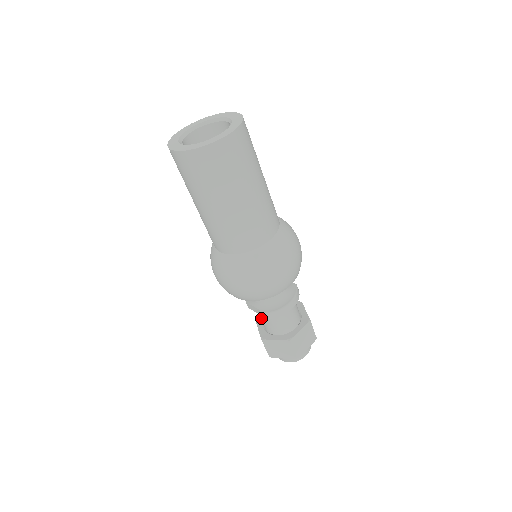
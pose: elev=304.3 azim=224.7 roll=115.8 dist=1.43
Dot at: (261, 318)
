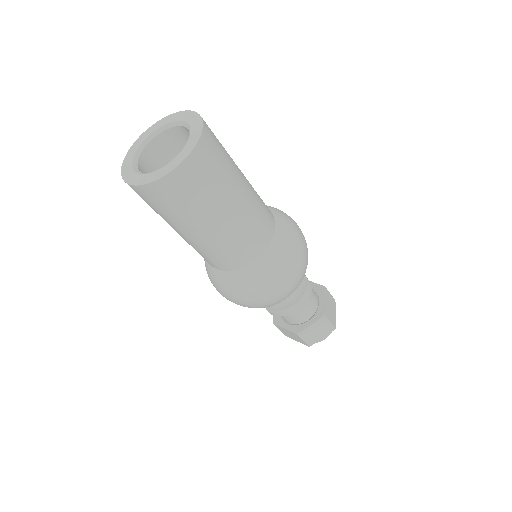
Dot at: occluded
